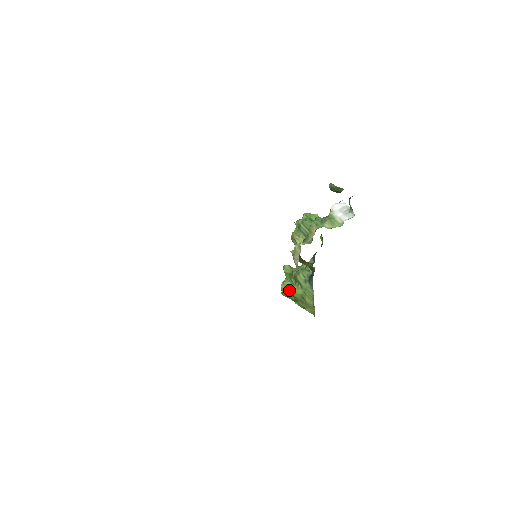
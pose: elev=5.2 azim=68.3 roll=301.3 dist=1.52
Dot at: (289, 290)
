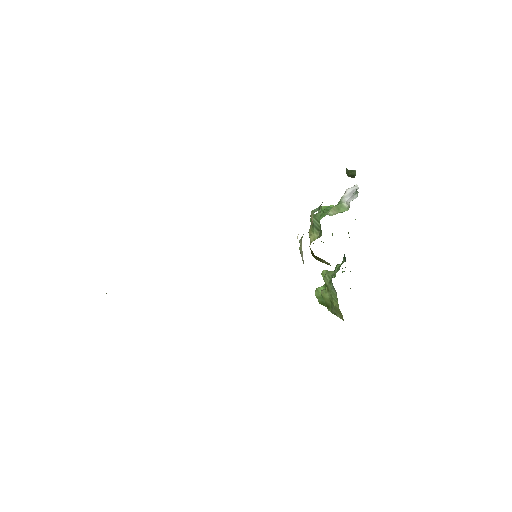
Dot at: (321, 296)
